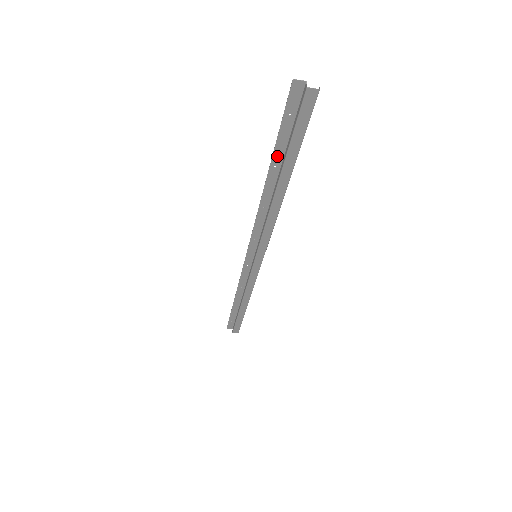
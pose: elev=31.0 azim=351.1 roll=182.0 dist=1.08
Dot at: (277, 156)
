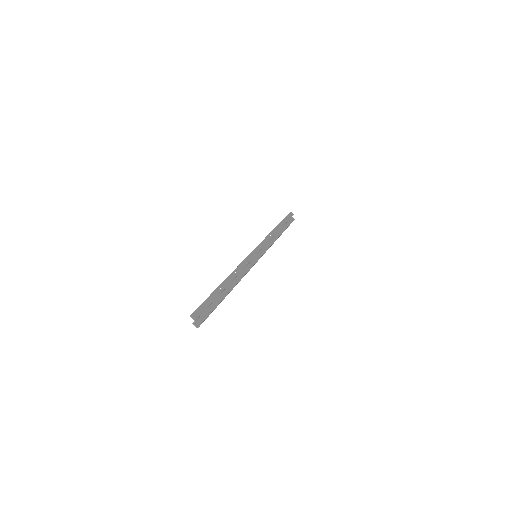
Dot at: (216, 292)
